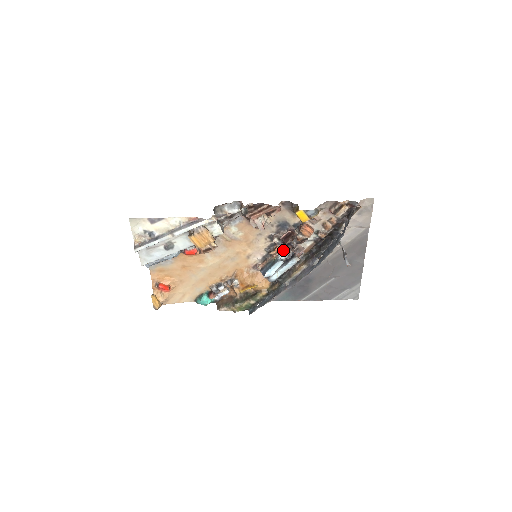
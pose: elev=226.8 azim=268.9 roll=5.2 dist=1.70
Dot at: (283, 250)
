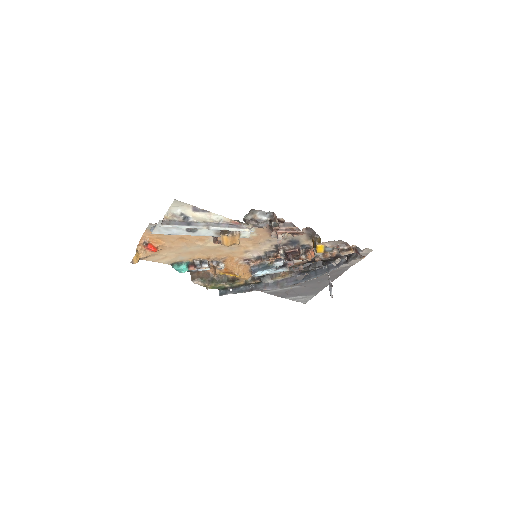
Dot at: (281, 260)
